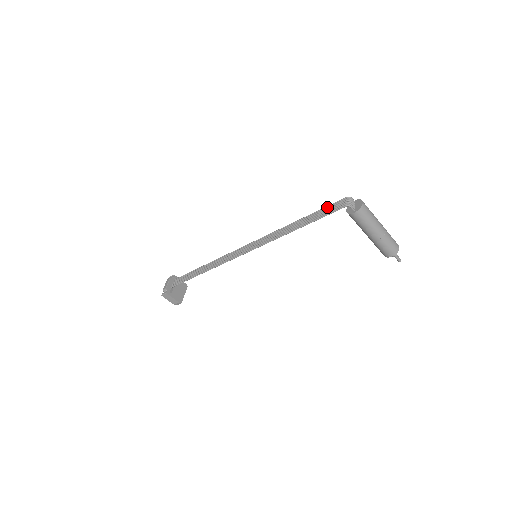
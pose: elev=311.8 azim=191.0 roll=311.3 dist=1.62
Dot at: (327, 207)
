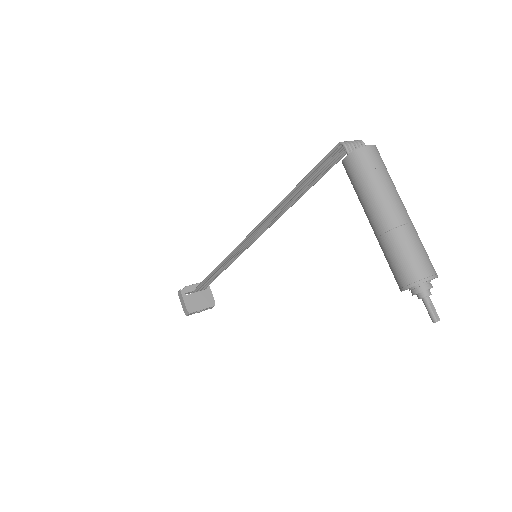
Dot at: (330, 162)
